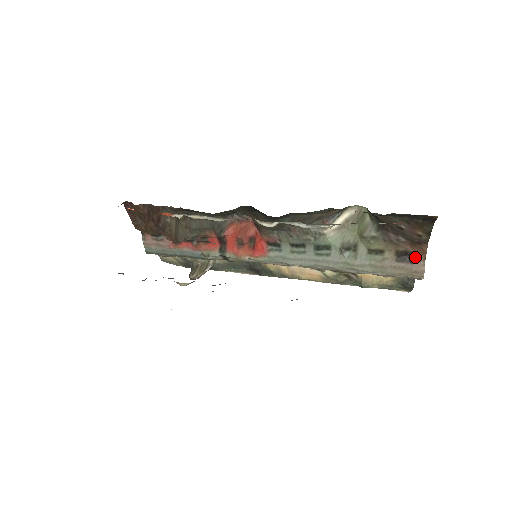
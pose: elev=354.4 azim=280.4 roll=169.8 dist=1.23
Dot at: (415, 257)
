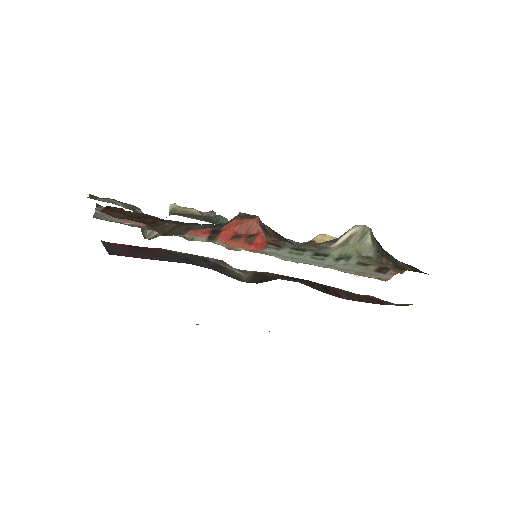
Dot at: (390, 272)
